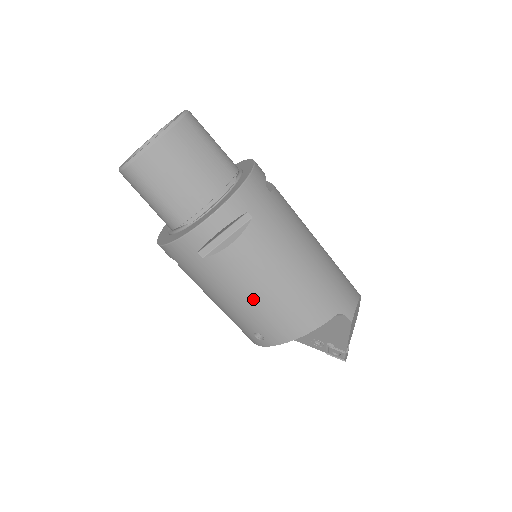
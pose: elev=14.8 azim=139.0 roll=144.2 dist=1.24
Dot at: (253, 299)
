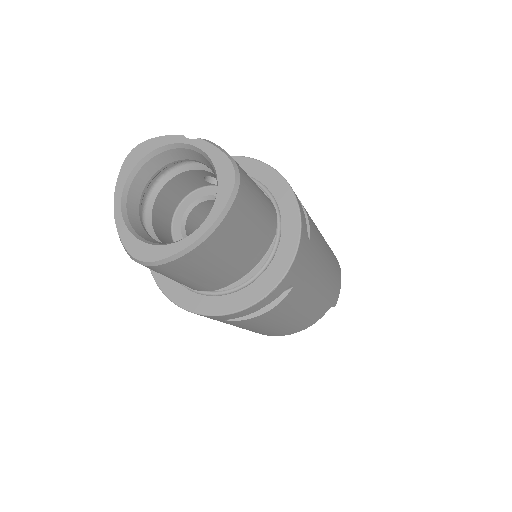
Dot at: (264, 329)
